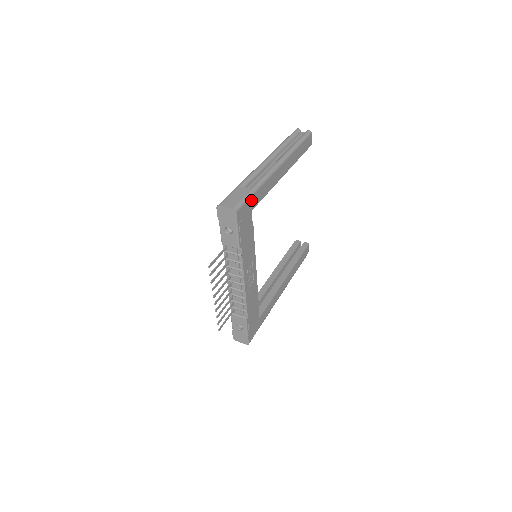
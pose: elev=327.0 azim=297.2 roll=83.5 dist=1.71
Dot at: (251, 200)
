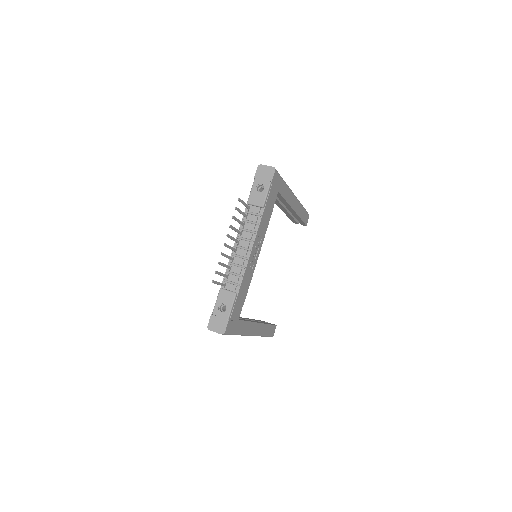
Dot at: (281, 182)
